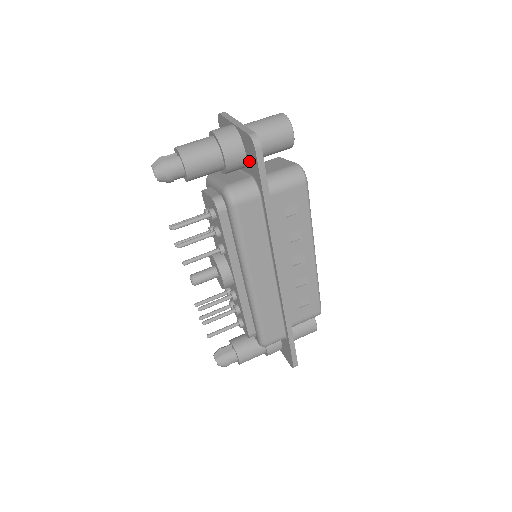
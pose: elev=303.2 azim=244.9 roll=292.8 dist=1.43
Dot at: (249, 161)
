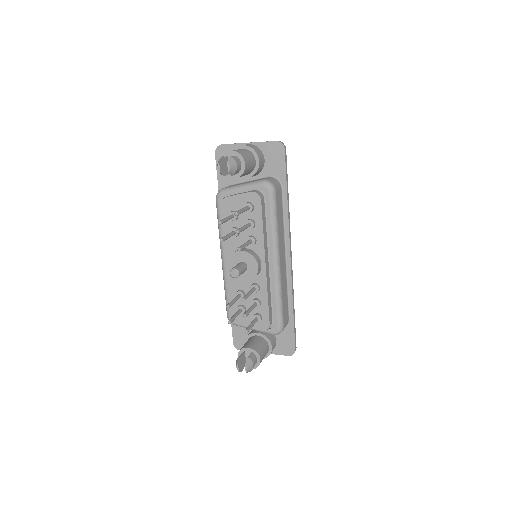
Dot at: (269, 164)
